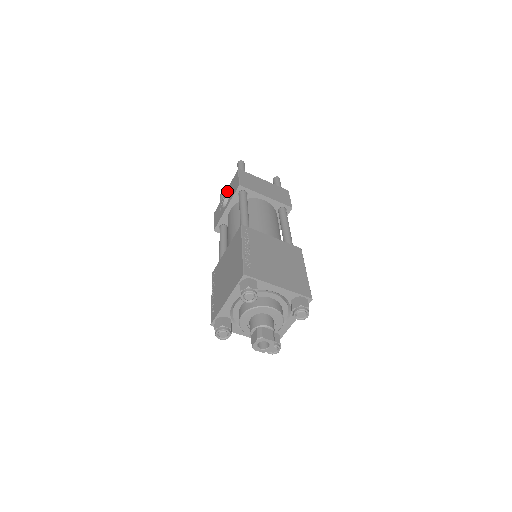
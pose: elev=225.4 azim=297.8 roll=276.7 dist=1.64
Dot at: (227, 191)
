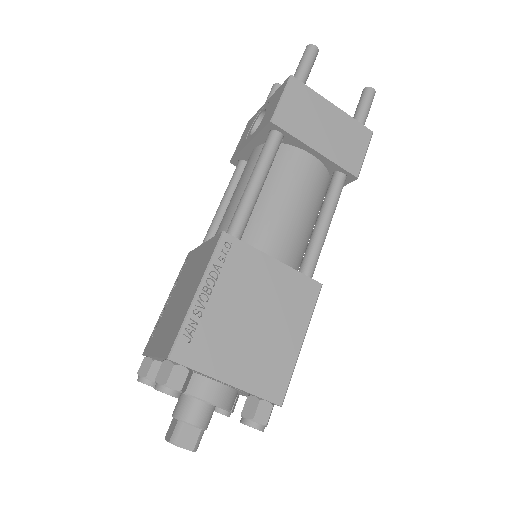
Dot at: (267, 103)
